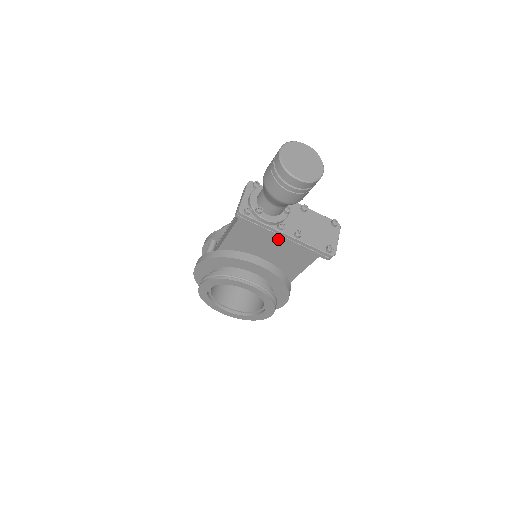
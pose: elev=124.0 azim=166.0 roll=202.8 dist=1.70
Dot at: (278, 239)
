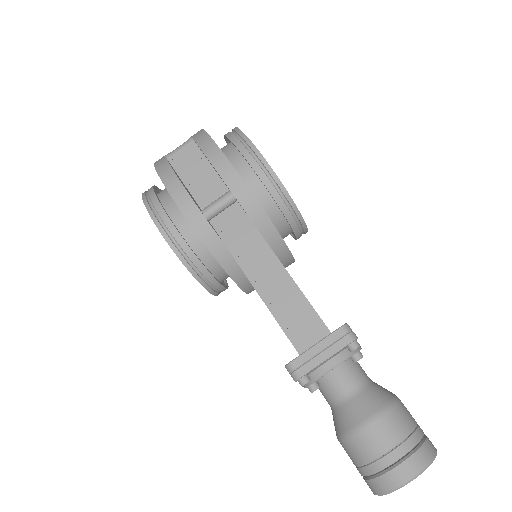
Dot at: occluded
